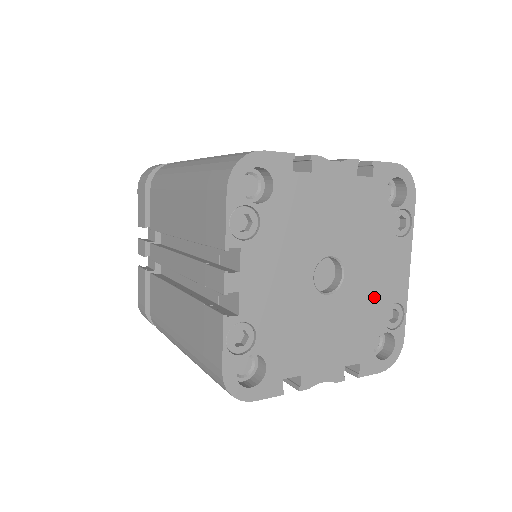
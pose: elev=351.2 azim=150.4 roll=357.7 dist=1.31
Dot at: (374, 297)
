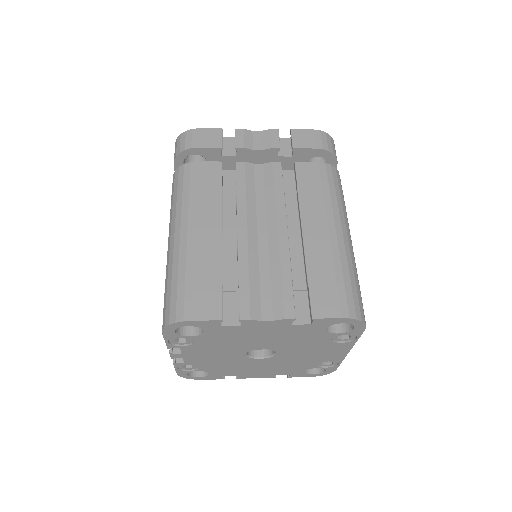
Dot at: (307, 359)
